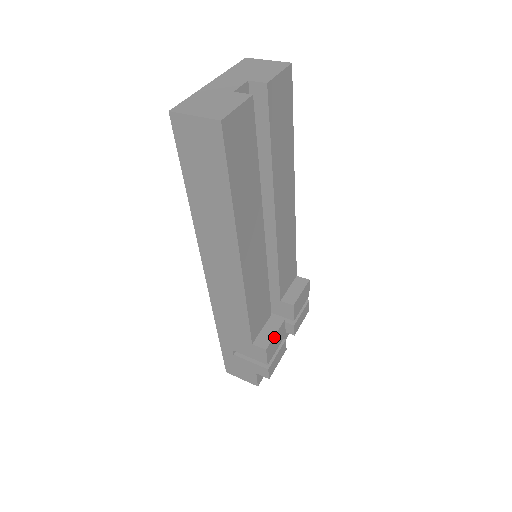
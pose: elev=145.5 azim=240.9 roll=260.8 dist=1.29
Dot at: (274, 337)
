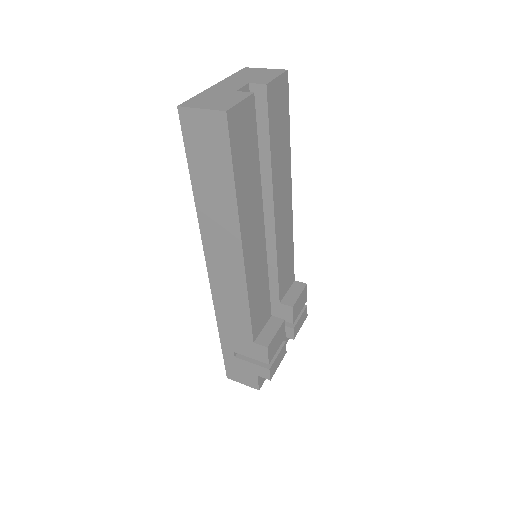
Dot at: (275, 336)
